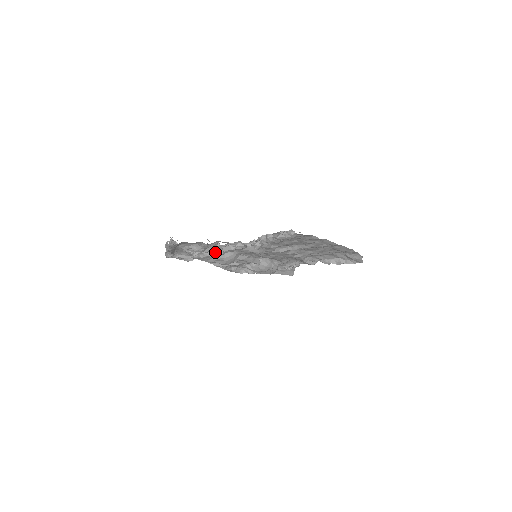
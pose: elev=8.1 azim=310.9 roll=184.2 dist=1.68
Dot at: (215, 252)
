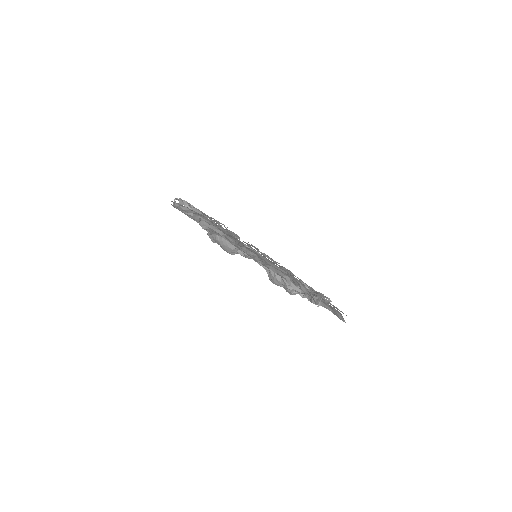
Dot at: occluded
